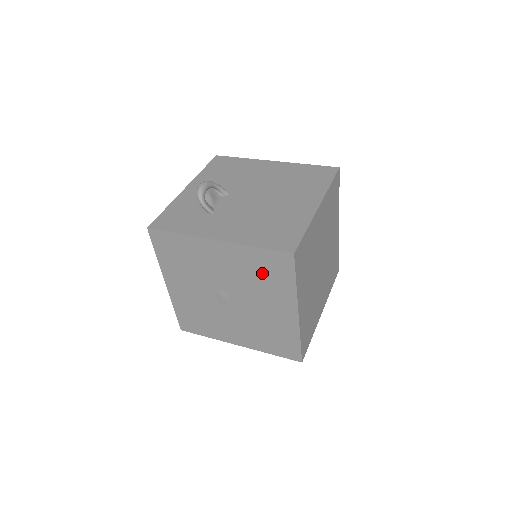
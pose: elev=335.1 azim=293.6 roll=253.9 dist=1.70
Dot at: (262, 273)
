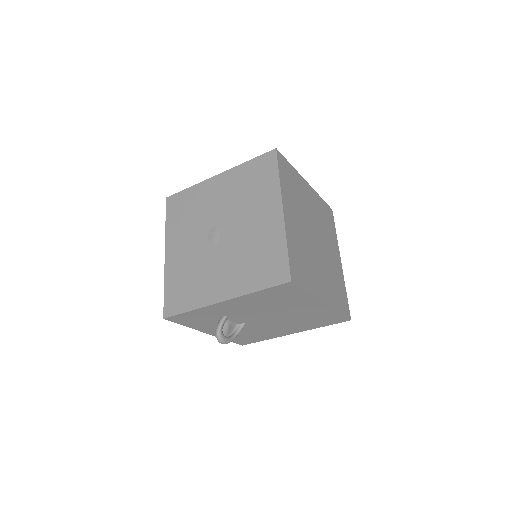
Dot at: (251, 183)
